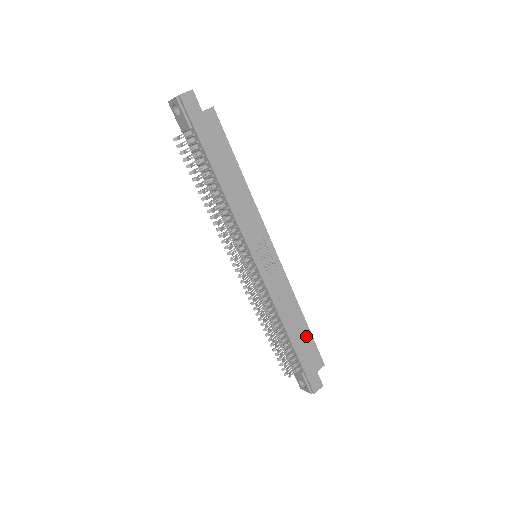
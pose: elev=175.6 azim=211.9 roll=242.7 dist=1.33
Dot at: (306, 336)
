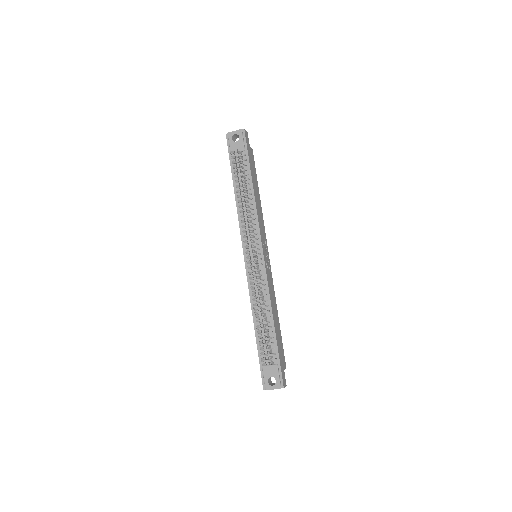
Dot at: (279, 334)
